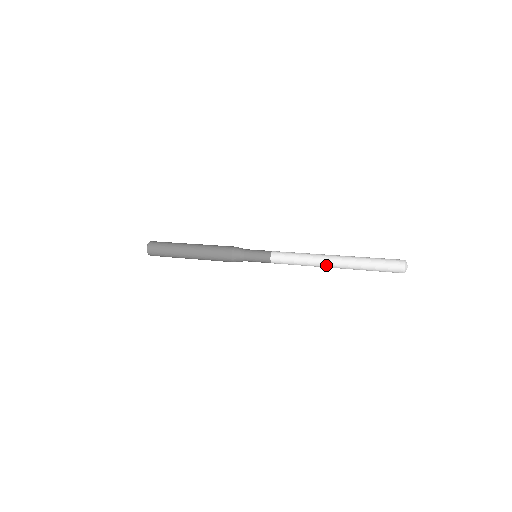
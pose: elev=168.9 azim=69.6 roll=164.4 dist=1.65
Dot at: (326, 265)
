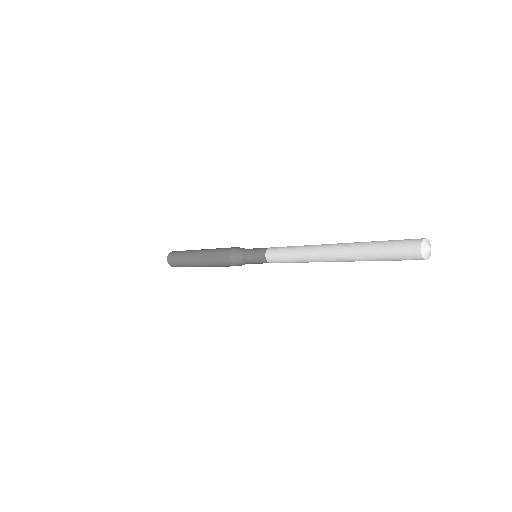
Dot at: (322, 253)
